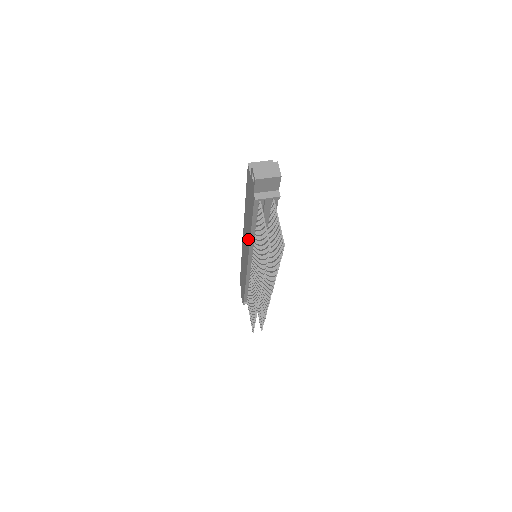
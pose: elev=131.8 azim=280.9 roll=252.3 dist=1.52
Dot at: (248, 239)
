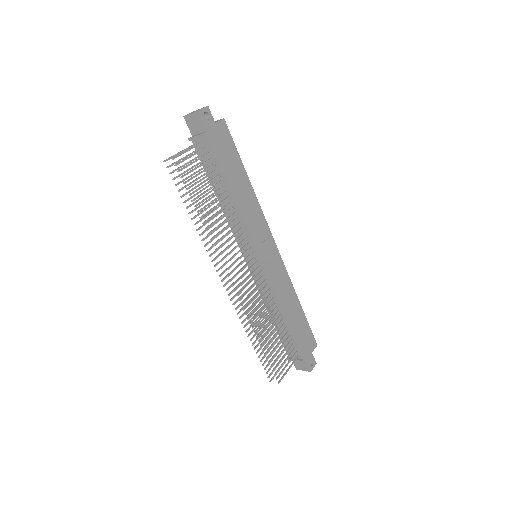
Dot at: occluded
